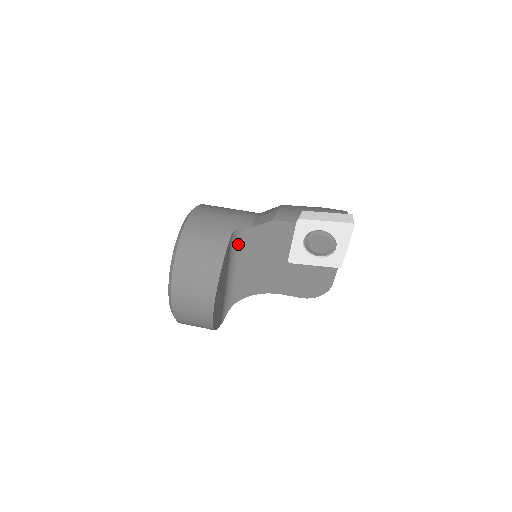
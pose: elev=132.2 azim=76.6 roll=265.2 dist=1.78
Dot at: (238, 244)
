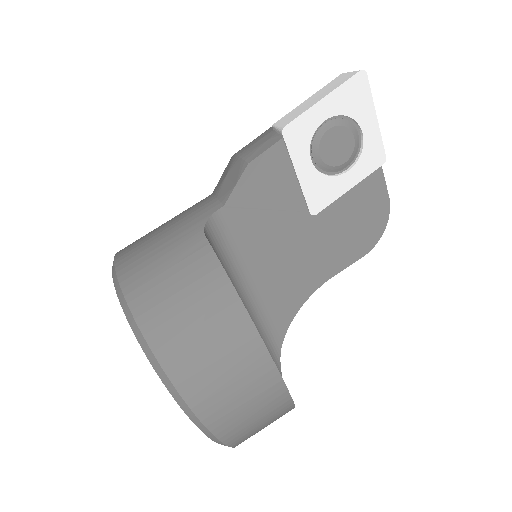
Dot at: (223, 250)
